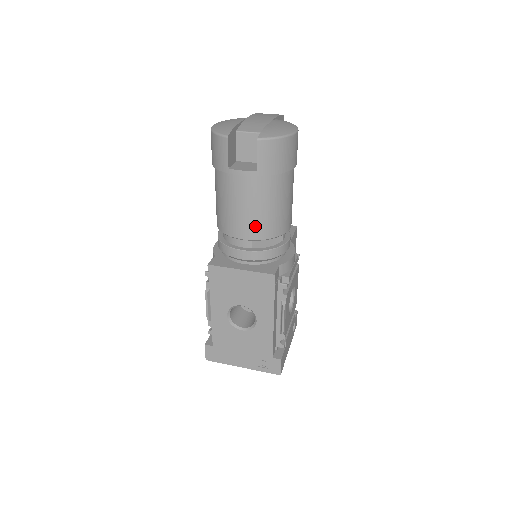
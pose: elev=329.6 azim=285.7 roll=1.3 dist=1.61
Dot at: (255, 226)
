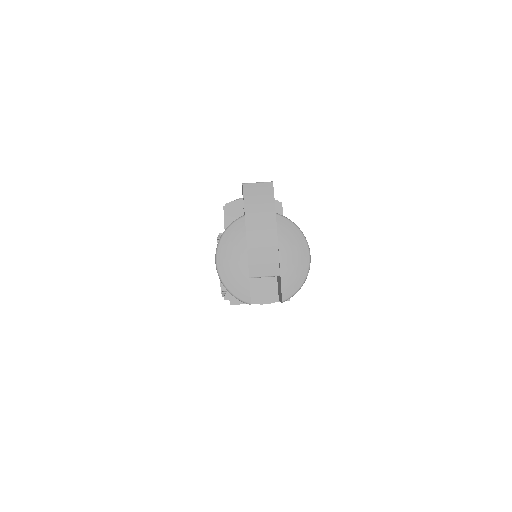
Dot at: occluded
